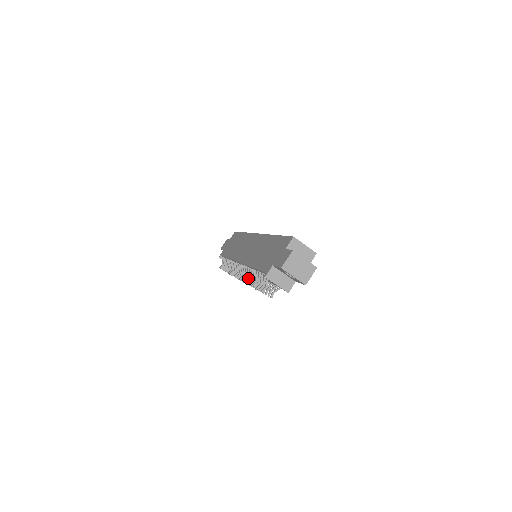
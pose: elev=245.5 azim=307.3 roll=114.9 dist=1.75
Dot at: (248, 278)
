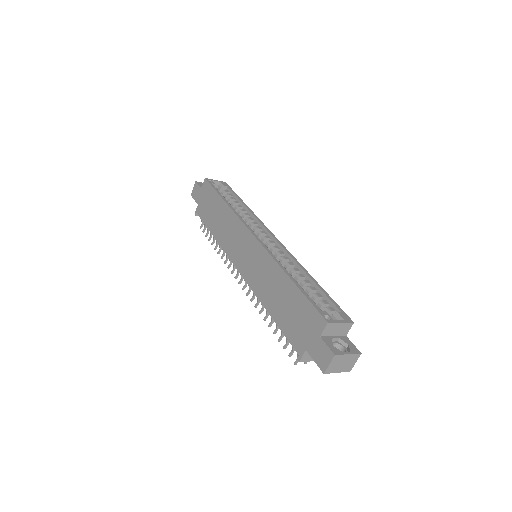
Dot at: (261, 309)
